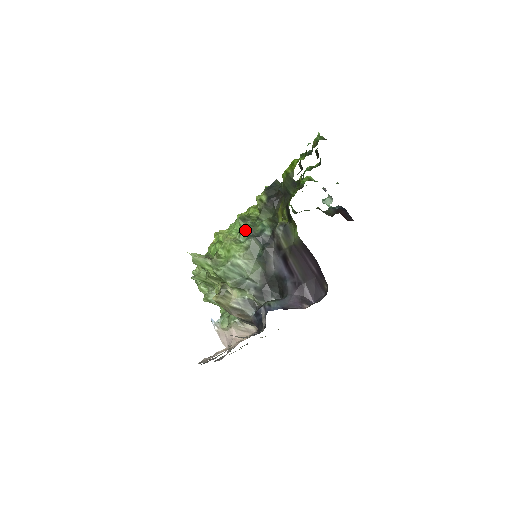
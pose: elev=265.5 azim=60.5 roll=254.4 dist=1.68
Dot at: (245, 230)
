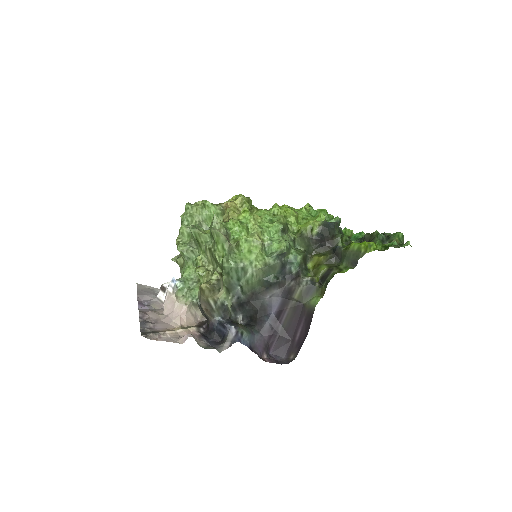
Dot at: (279, 247)
